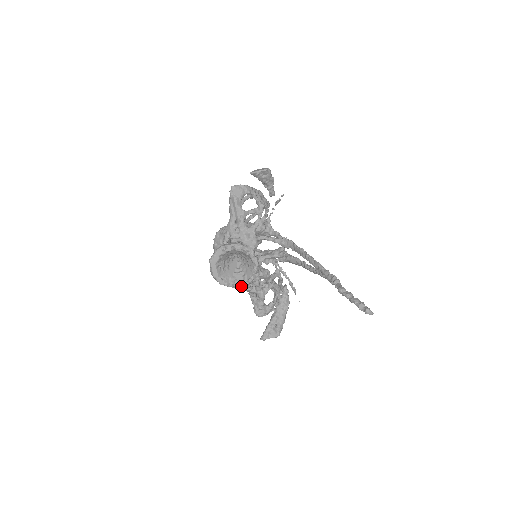
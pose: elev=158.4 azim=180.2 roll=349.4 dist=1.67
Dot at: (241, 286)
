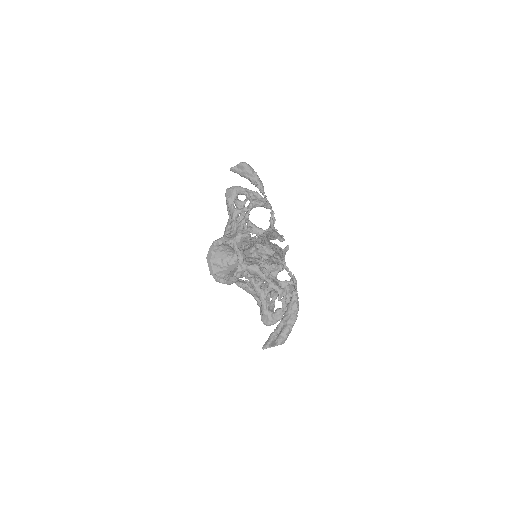
Dot at: (232, 281)
